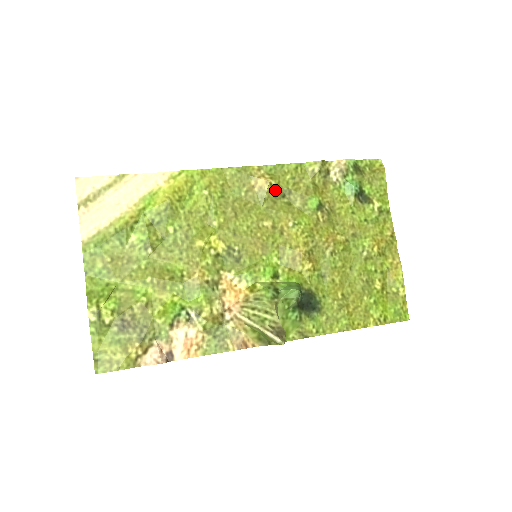
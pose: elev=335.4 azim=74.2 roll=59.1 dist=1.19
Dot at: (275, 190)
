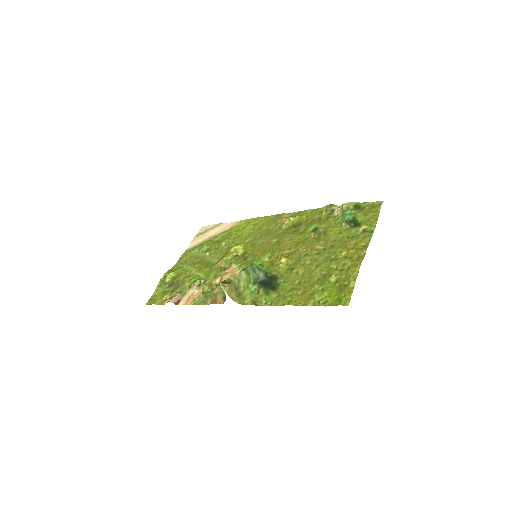
Dot at: (293, 224)
